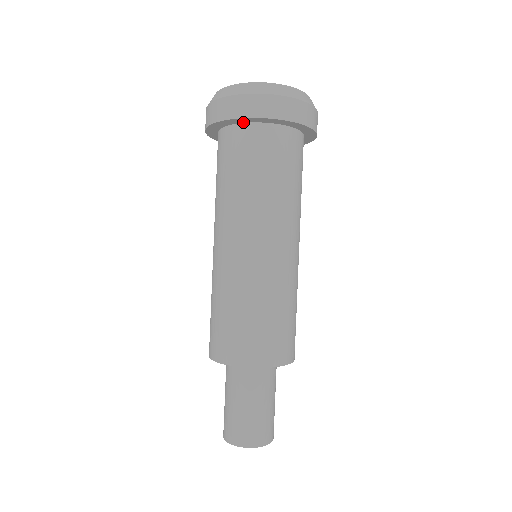
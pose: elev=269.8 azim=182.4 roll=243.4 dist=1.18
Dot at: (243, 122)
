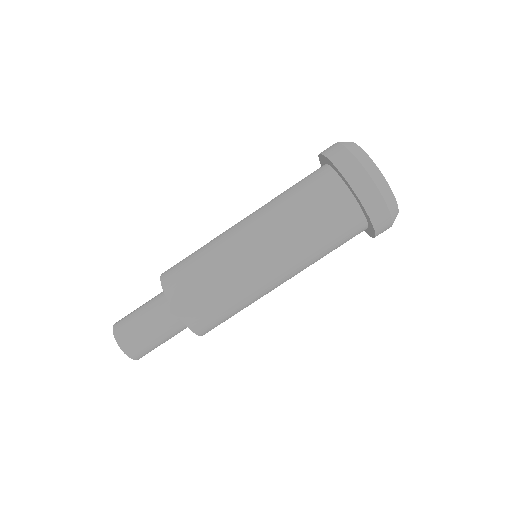
Dot at: (347, 185)
